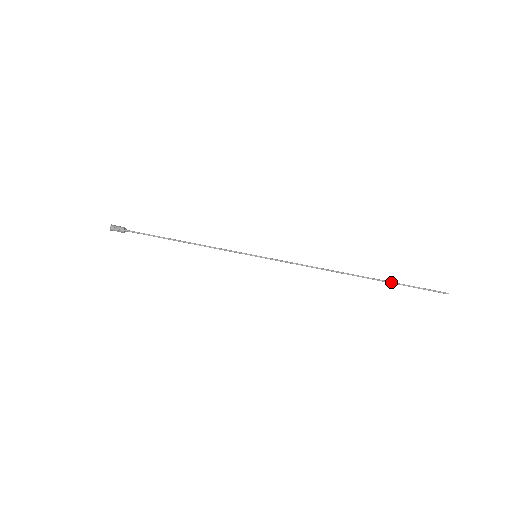
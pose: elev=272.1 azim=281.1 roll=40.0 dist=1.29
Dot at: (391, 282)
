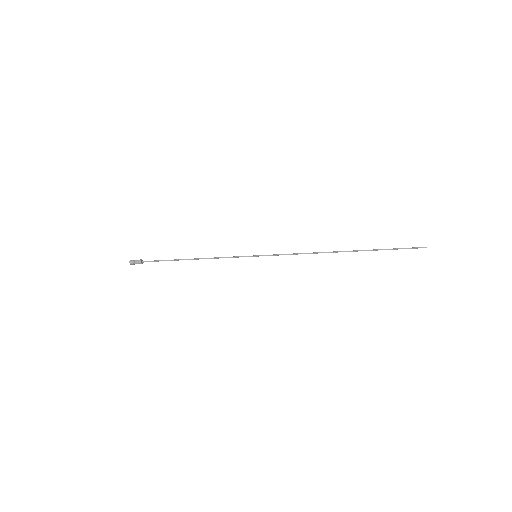
Dot at: (375, 250)
